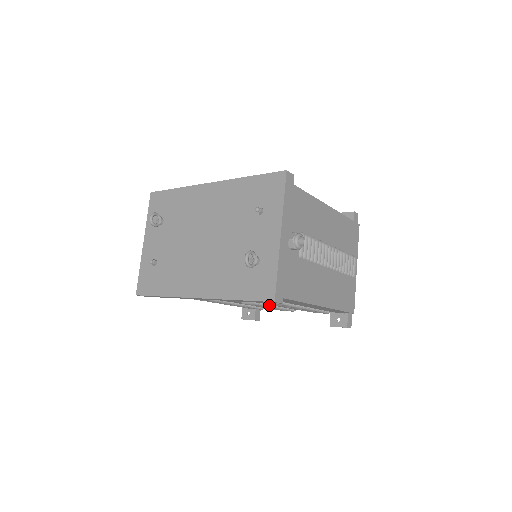
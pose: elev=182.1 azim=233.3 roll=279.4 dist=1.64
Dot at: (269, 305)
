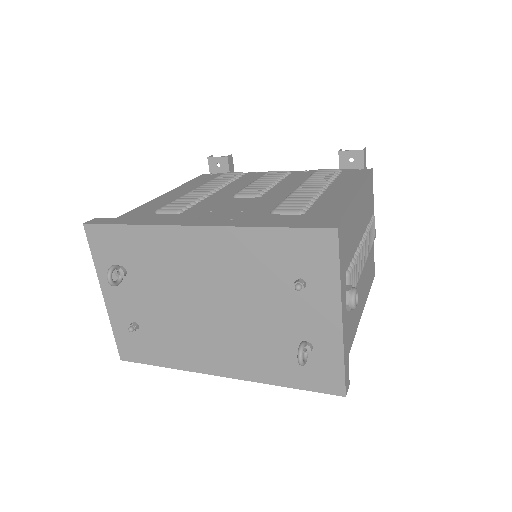
Dot at: occluded
